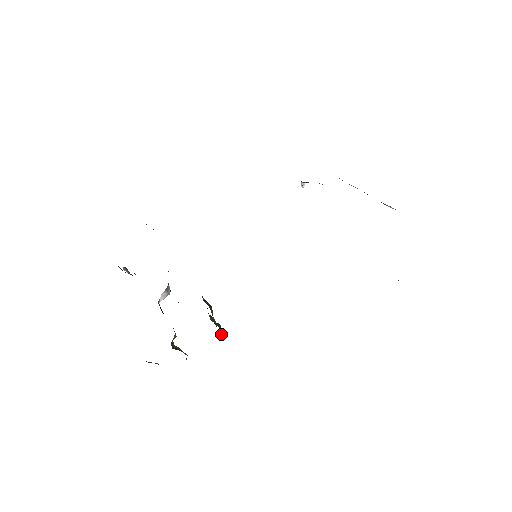
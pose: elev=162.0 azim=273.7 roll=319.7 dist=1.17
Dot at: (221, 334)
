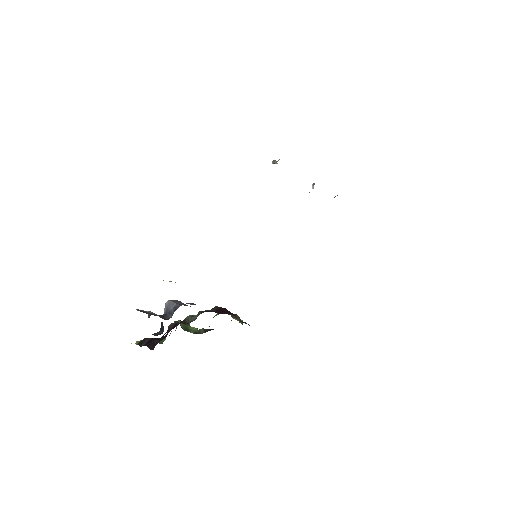
Dot at: occluded
